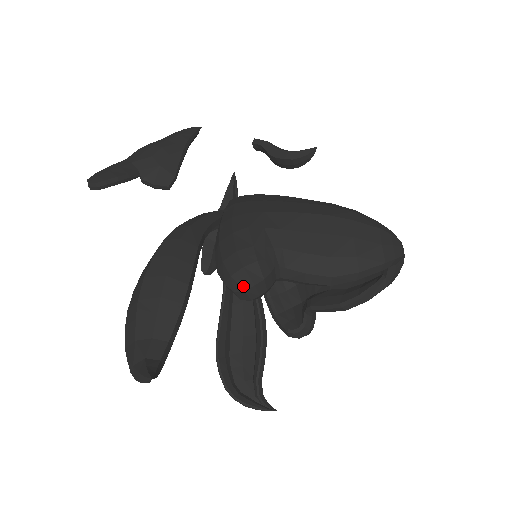
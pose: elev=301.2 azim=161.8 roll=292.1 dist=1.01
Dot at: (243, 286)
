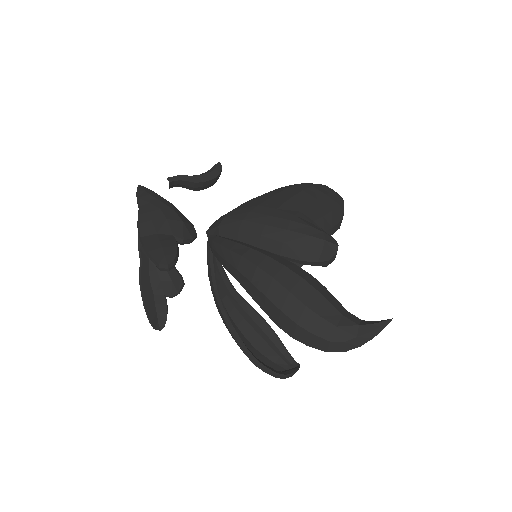
Dot at: (333, 252)
